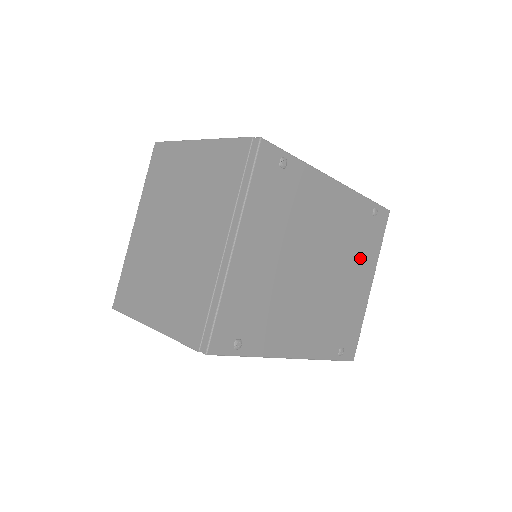
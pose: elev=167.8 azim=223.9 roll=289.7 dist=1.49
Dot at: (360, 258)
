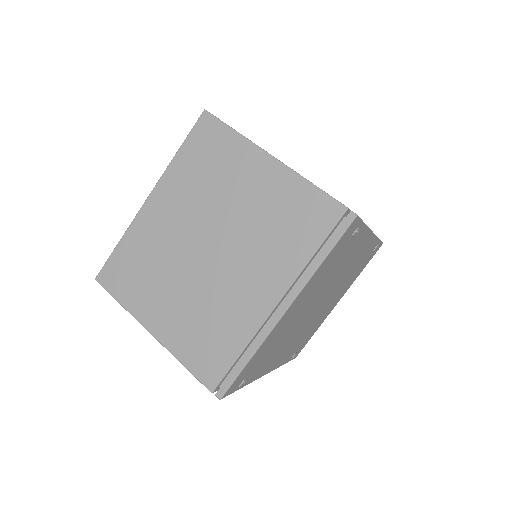
Dot at: occluded
